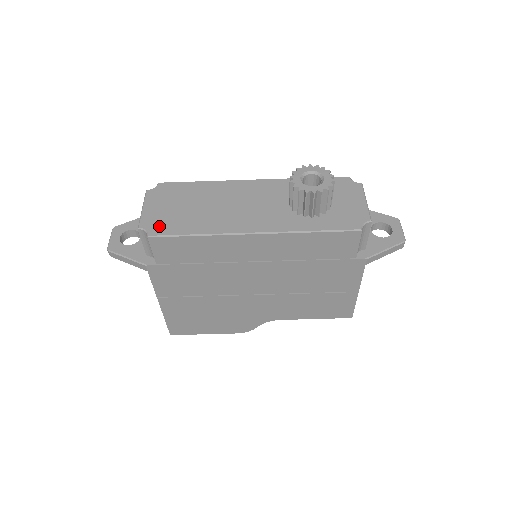
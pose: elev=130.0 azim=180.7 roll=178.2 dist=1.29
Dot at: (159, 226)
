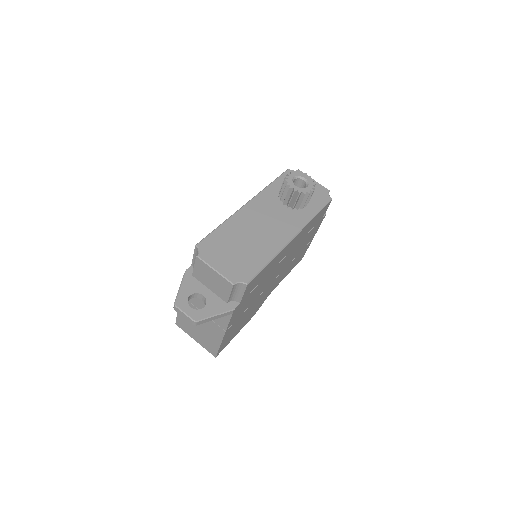
Dot at: (243, 273)
